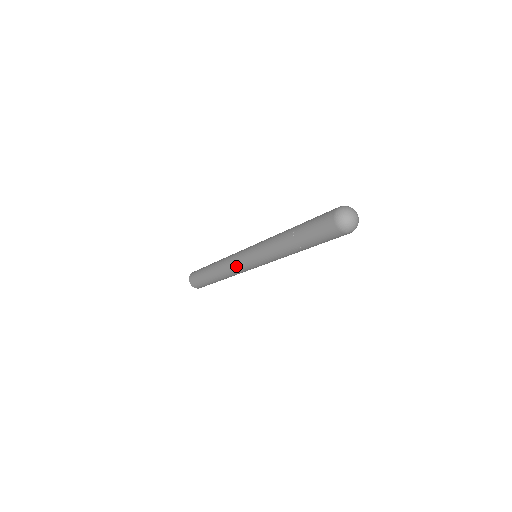
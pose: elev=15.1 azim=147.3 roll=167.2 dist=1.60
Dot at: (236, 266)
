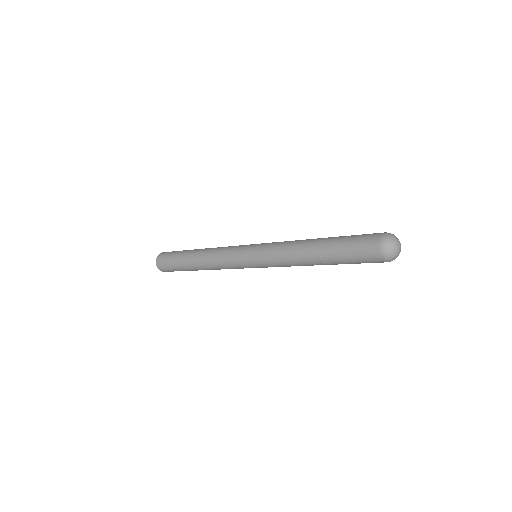
Dot at: (229, 255)
